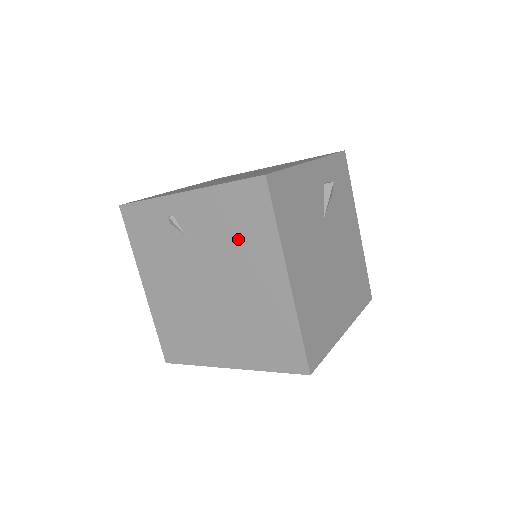
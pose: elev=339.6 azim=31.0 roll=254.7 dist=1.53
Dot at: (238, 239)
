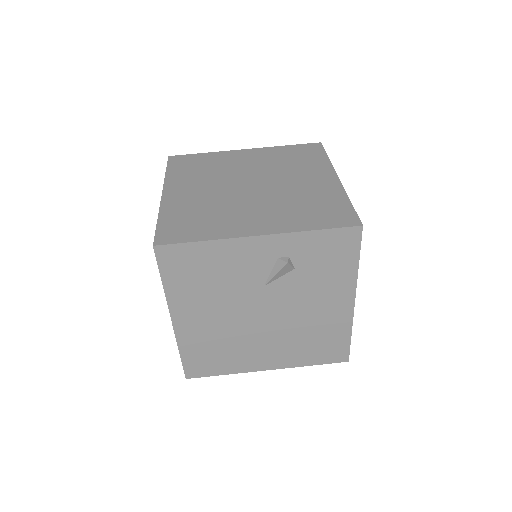
Dot at: occluded
